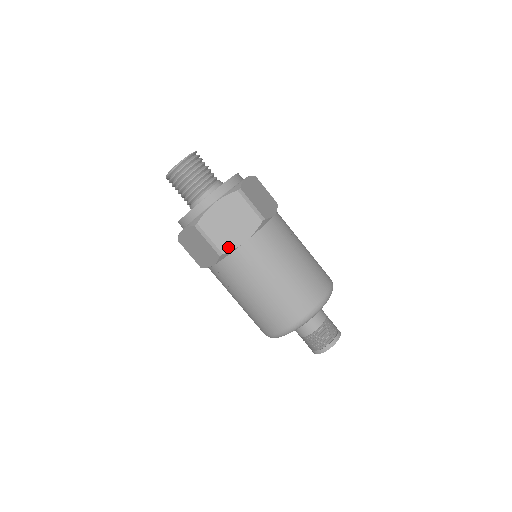
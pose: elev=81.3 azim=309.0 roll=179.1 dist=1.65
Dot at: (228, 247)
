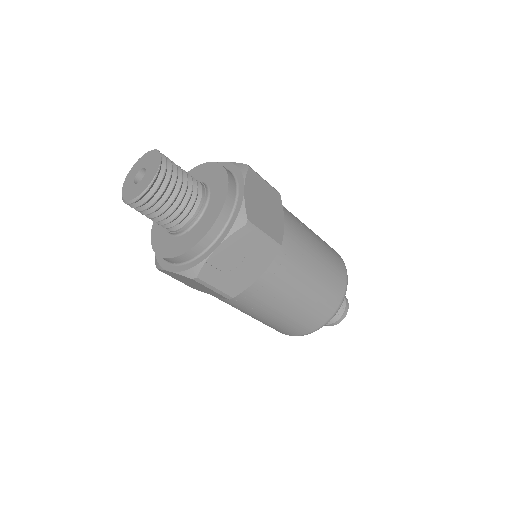
Dot at: (239, 289)
